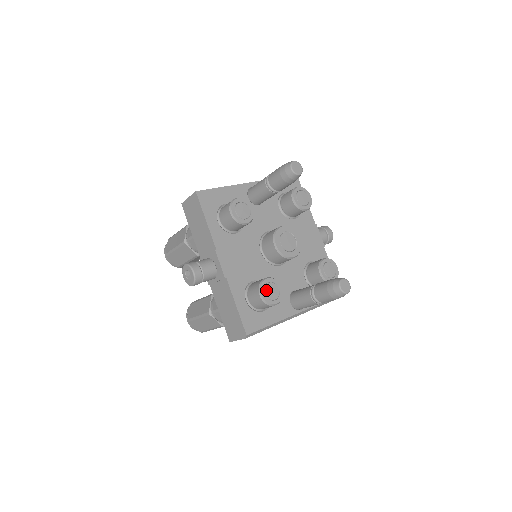
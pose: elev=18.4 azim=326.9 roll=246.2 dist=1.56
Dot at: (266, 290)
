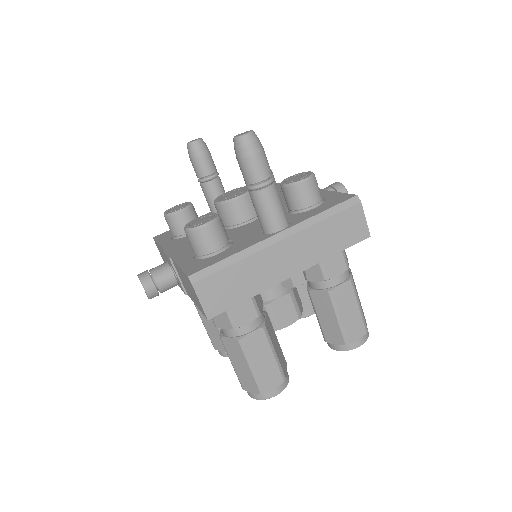
Dot at: (193, 224)
